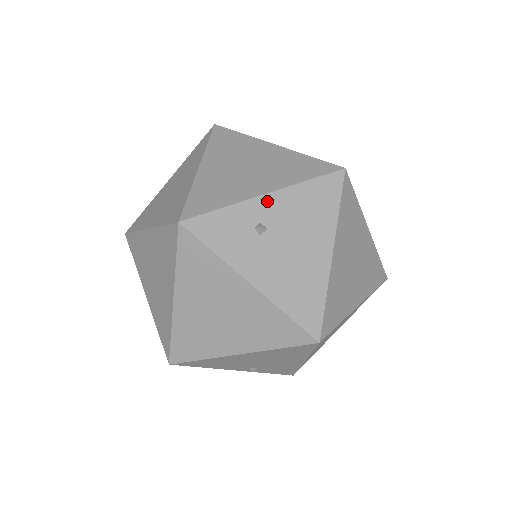
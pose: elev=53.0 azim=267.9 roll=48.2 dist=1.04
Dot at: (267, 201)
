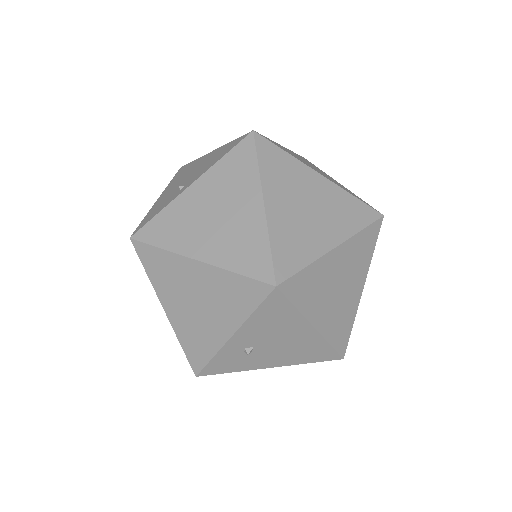
Dot at: (237, 339)
